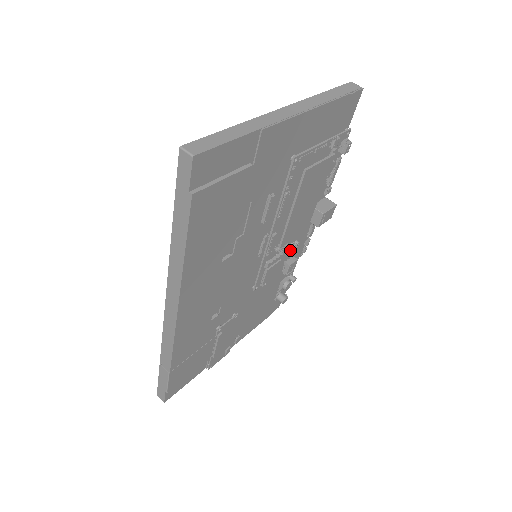
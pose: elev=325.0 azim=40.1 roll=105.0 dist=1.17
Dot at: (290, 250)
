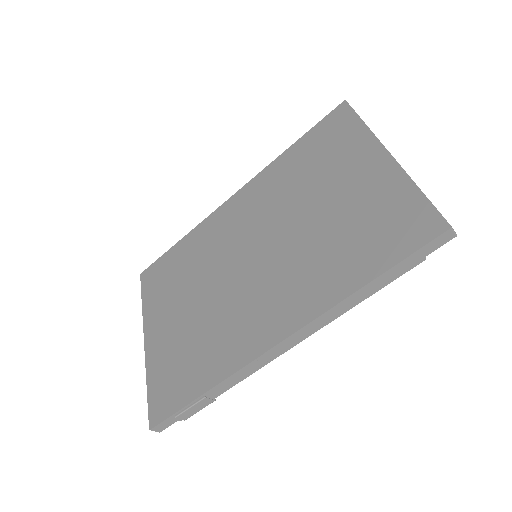
Dot at: occluded
